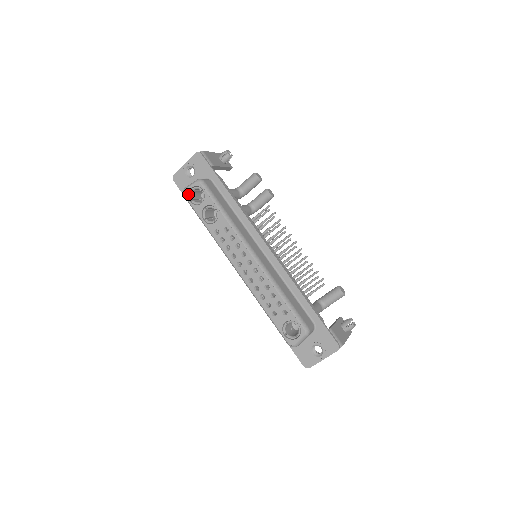
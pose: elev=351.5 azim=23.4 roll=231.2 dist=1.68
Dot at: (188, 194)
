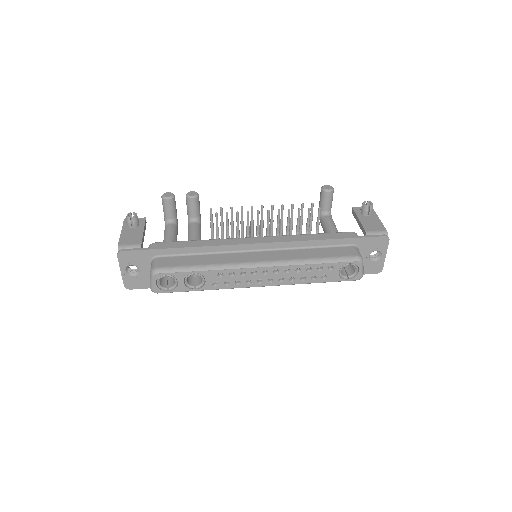
Dot at: (159, 290)
